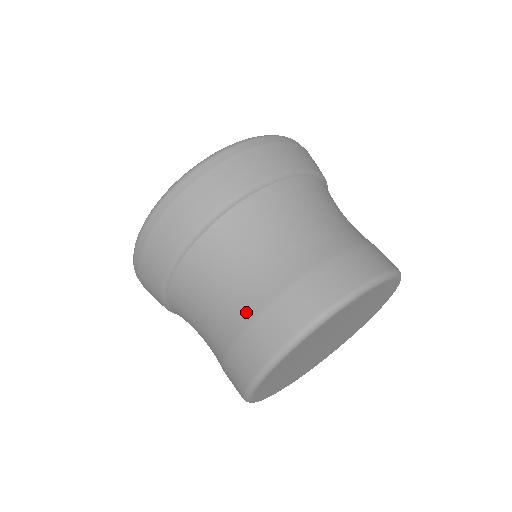
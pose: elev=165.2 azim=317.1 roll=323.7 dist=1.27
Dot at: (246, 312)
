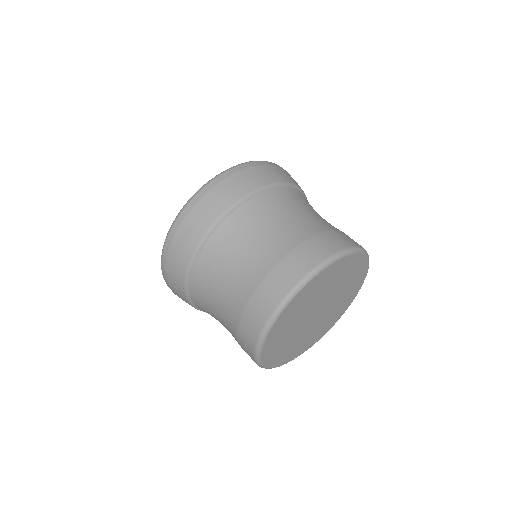
Dot at: (270, 260)
